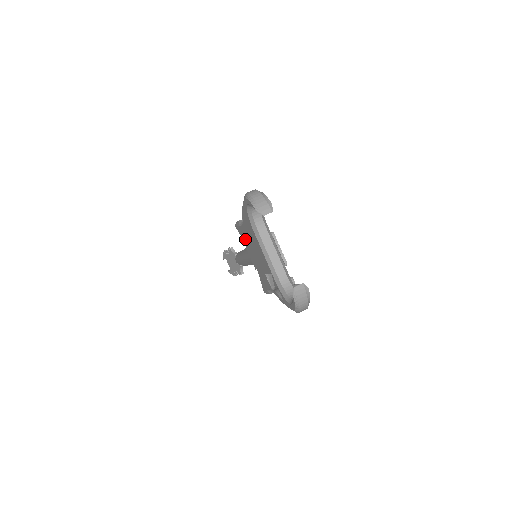
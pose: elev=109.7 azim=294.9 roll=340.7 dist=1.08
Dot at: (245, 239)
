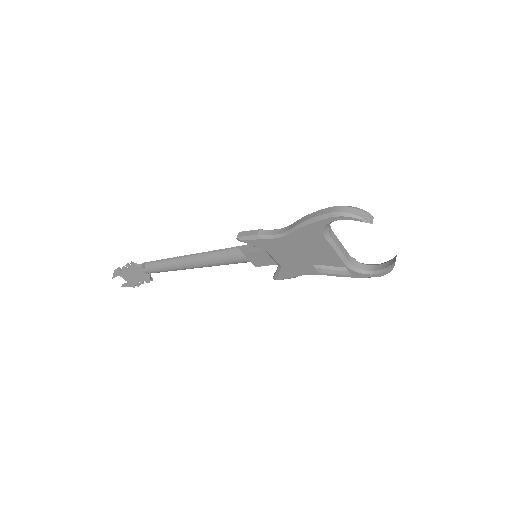
Dot at: (272, 247)
